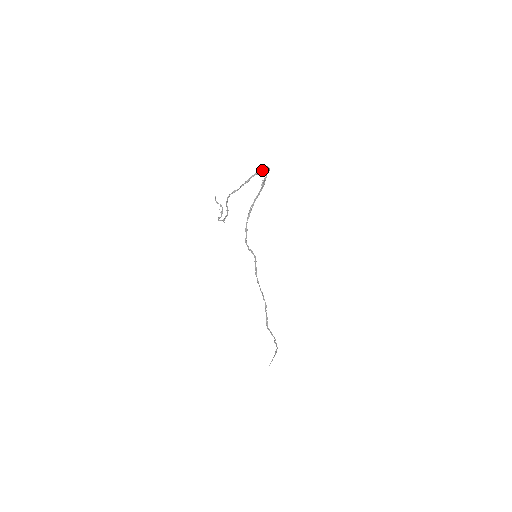
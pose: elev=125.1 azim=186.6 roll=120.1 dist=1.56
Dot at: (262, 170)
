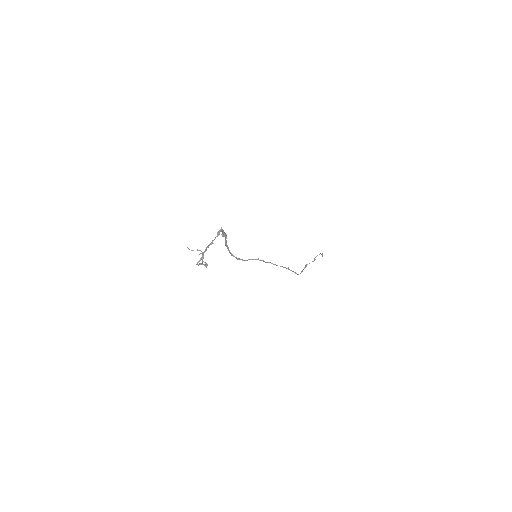
Dot at: (213, 240)
